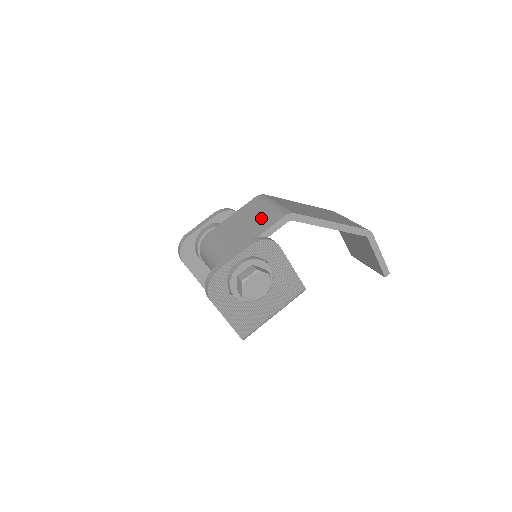
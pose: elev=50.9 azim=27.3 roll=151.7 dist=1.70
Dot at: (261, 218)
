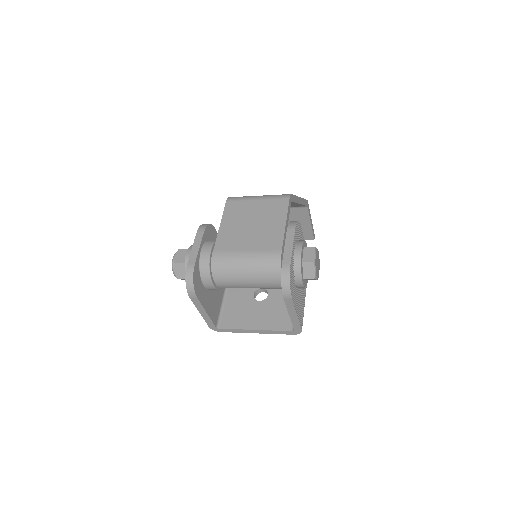
Dot at: (265, 211)
